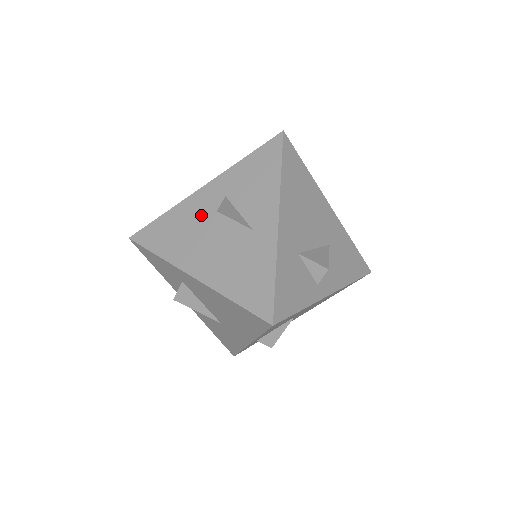
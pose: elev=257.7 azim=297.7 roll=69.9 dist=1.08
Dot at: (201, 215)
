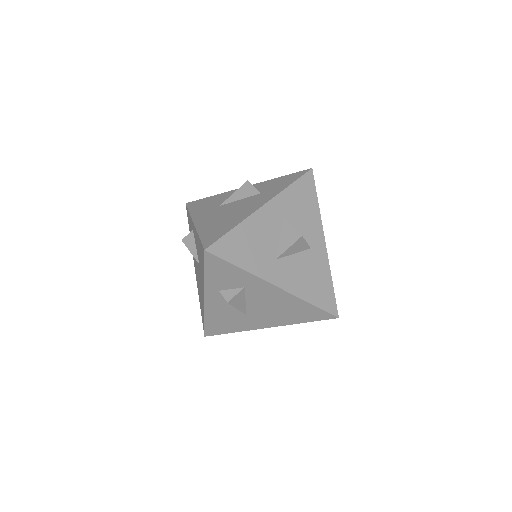
Dot at: (269, 232)
